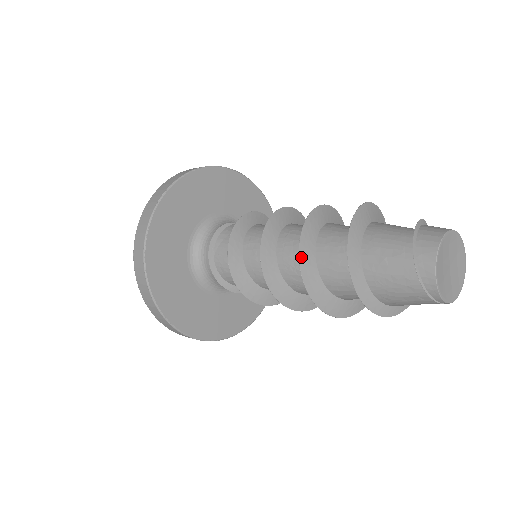
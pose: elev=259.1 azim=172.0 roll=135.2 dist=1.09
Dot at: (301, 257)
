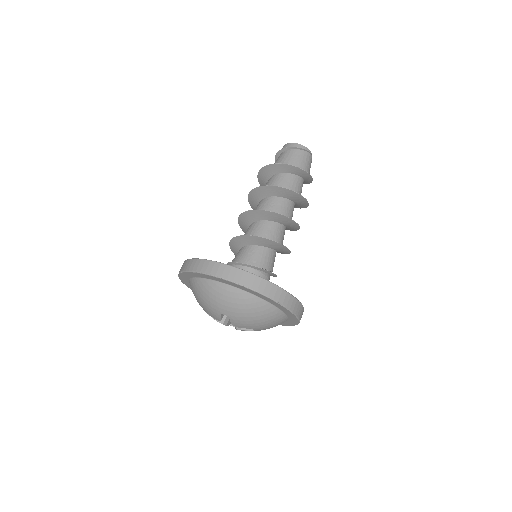
Dot at: (267, 186)
